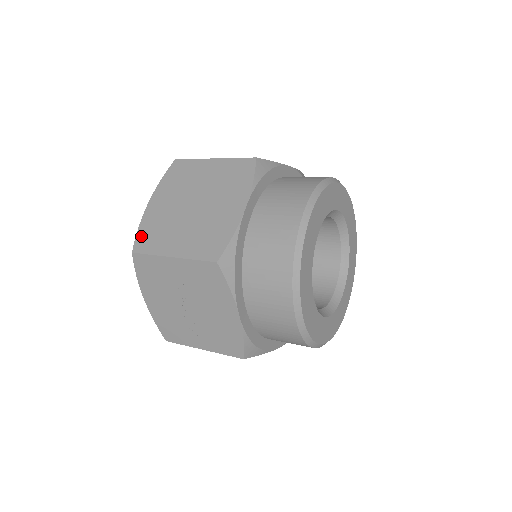
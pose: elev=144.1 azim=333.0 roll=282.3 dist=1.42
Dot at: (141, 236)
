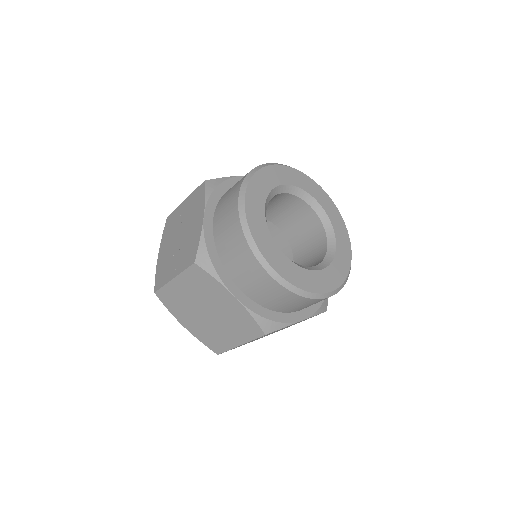
Dot at: (209, 345)
